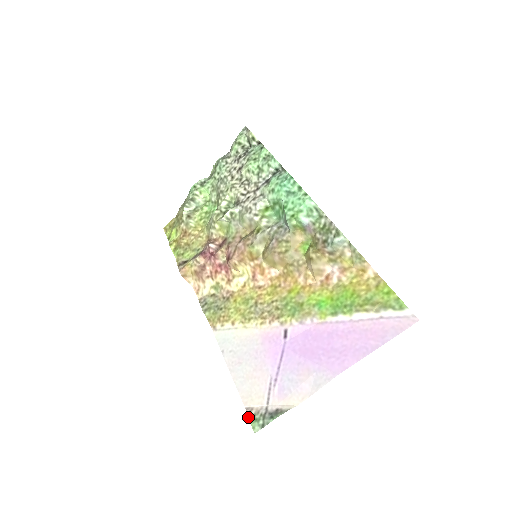
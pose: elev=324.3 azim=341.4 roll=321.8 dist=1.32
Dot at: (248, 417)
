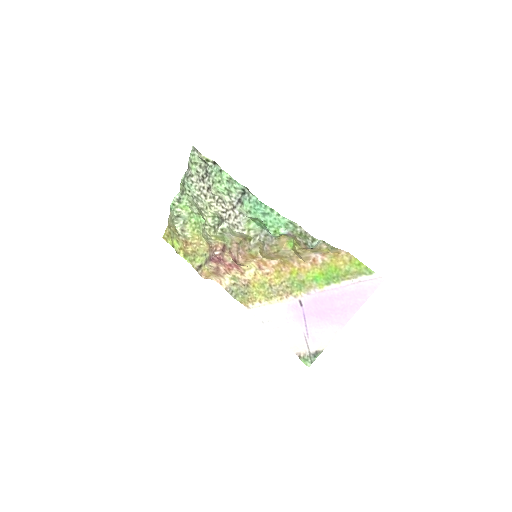
Dot at: (300, 359)
